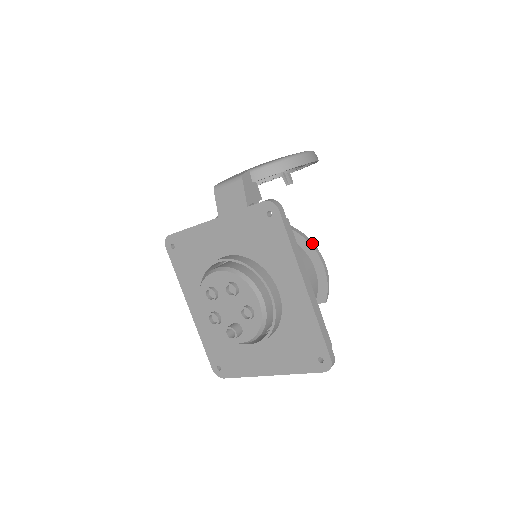
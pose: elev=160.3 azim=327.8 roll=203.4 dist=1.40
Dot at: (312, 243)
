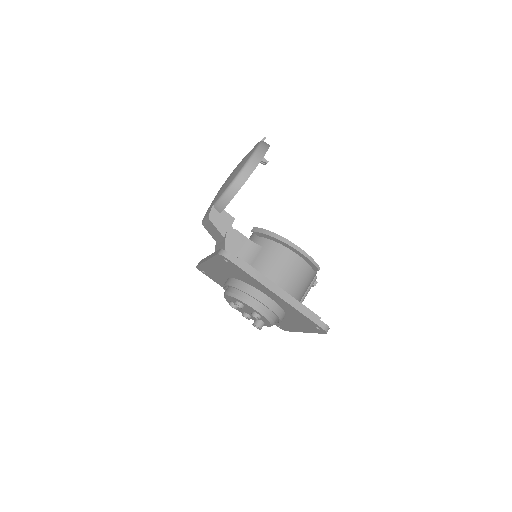
Dot at: (283, 239)
